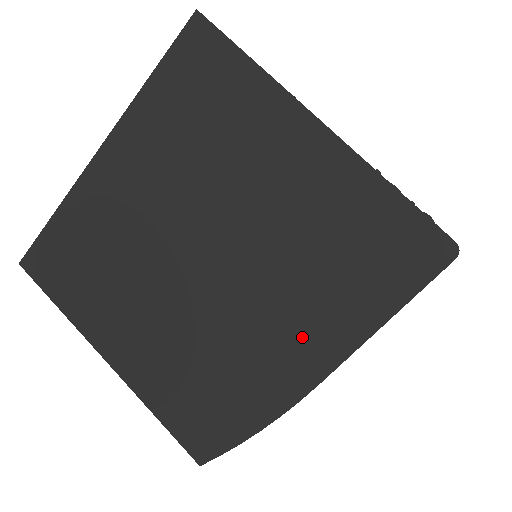
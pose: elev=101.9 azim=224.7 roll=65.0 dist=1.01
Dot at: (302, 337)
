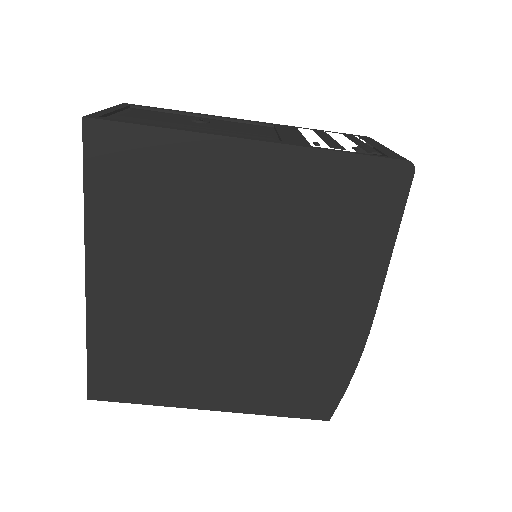
Dot at: (343, 295)
